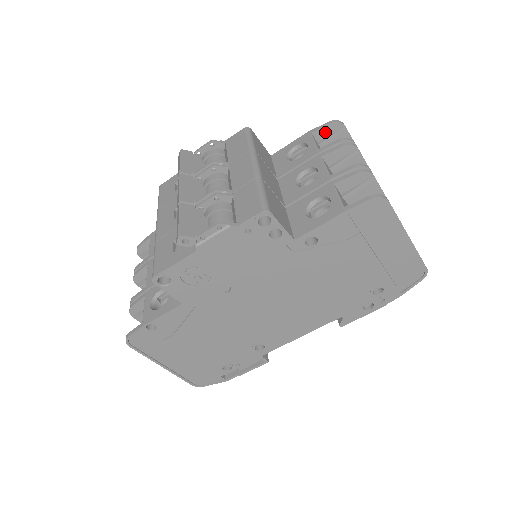
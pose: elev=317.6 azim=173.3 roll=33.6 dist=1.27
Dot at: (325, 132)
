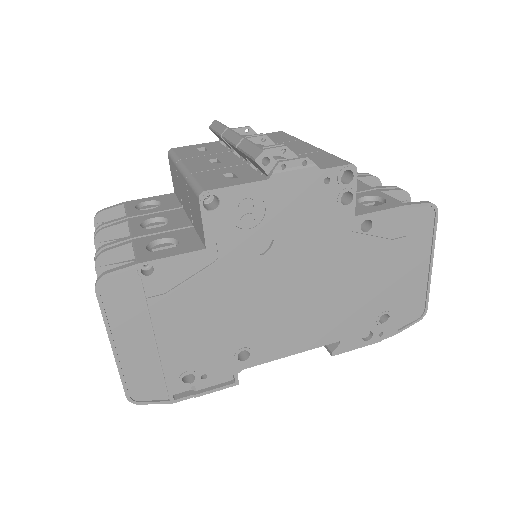
Dot at: occluded
